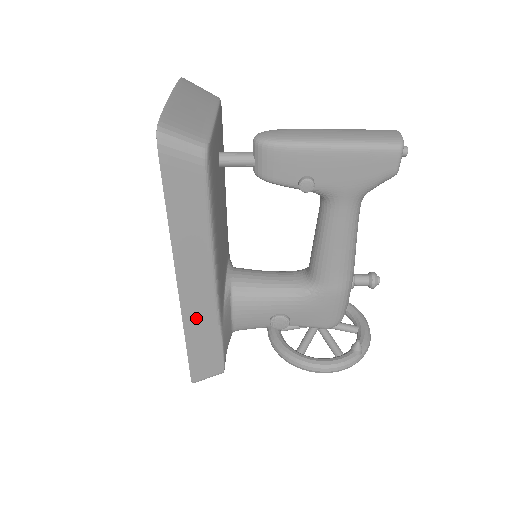
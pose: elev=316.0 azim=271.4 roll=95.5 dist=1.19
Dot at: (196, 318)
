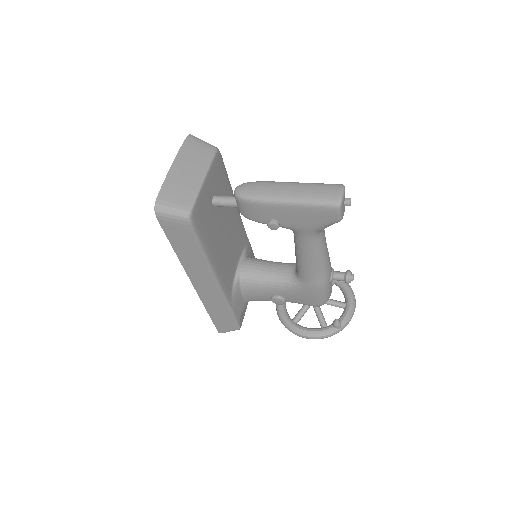
Dot at: (210, 300)
